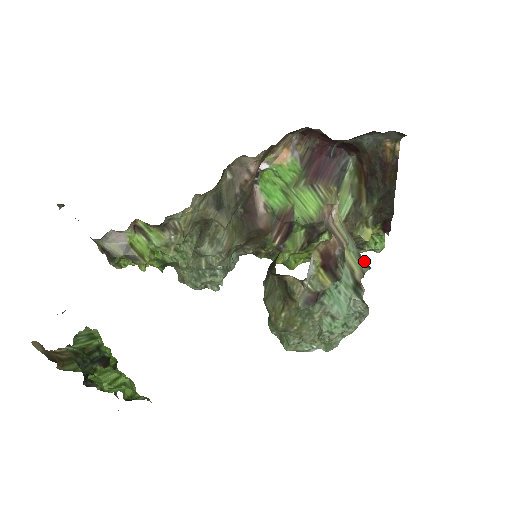
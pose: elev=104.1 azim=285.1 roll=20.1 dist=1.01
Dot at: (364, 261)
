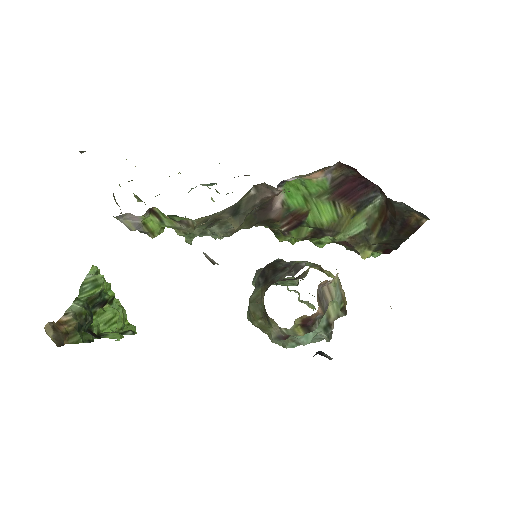
Dot at: (344, 306)
